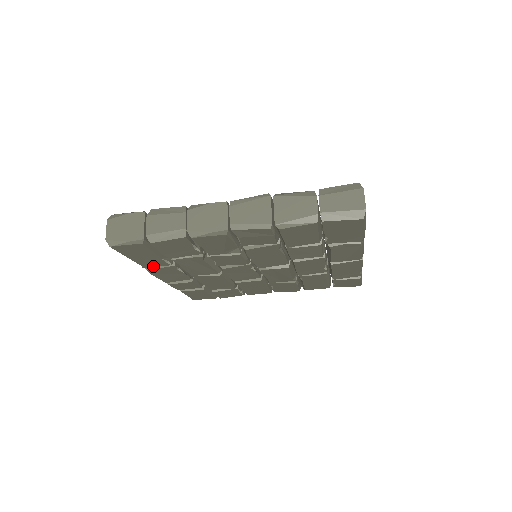
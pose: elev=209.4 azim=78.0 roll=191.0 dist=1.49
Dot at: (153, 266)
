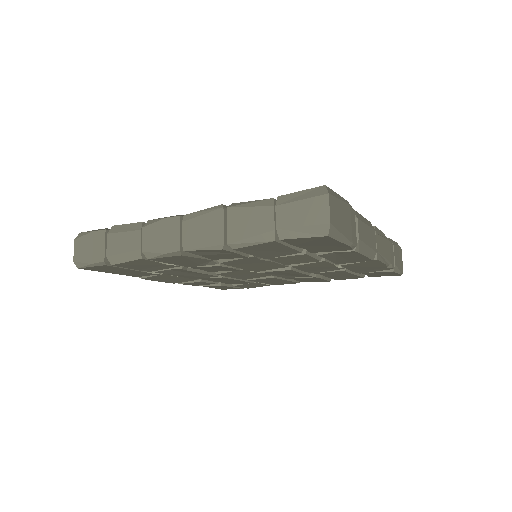
Dot at: (143, 275)
